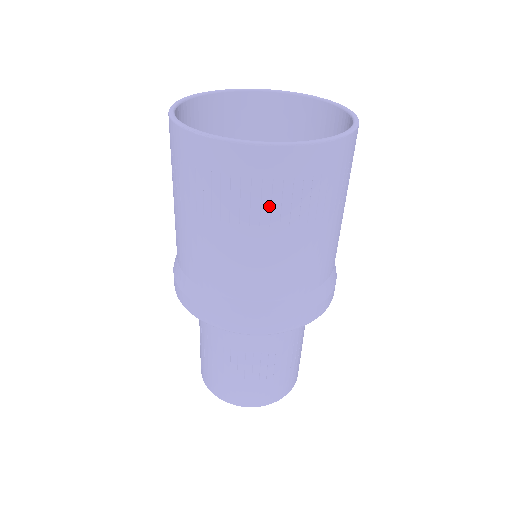
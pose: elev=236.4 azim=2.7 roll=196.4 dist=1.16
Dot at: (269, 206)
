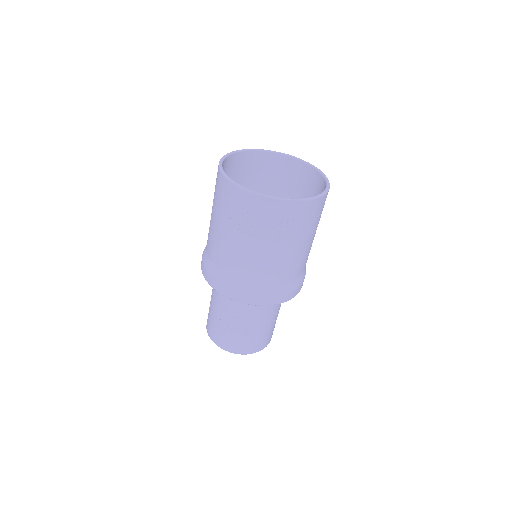
Dot at: (261, 229)
